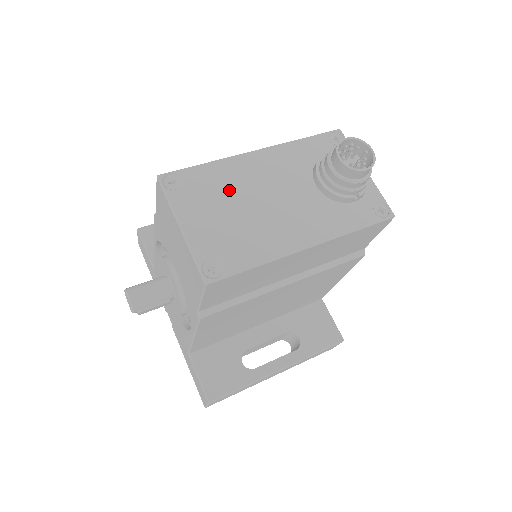
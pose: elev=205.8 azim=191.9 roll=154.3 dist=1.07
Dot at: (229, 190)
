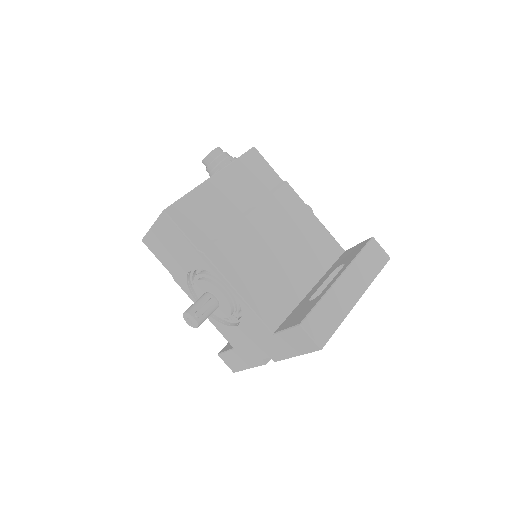
Dot at: occluded
